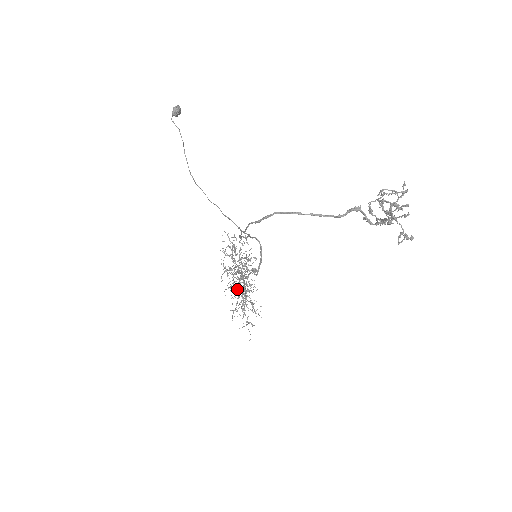
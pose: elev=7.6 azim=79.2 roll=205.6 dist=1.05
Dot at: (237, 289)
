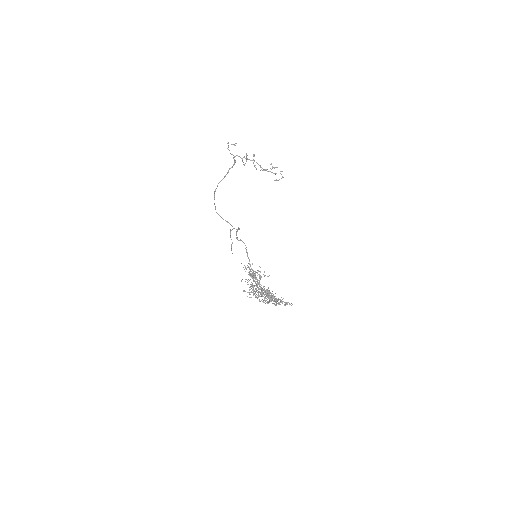
Dot at: occluded
